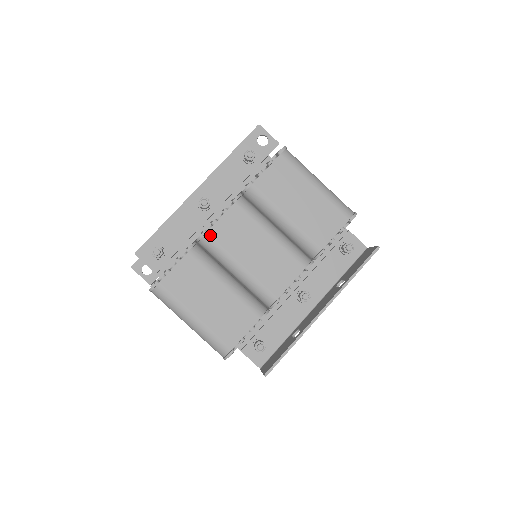
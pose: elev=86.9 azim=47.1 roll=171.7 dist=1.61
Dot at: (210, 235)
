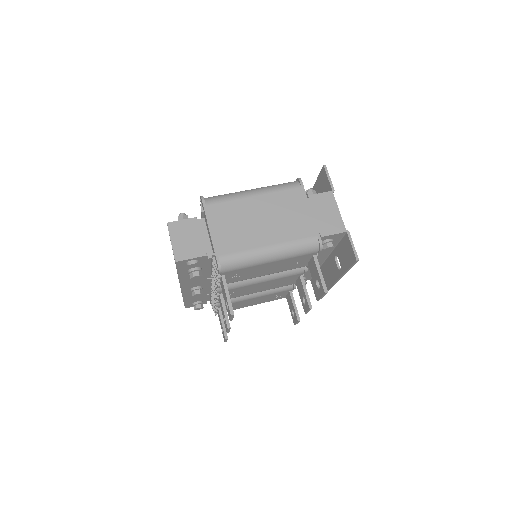
Dot at: occluded
